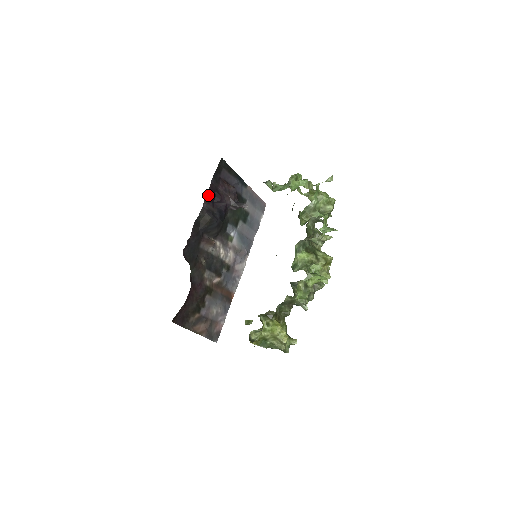
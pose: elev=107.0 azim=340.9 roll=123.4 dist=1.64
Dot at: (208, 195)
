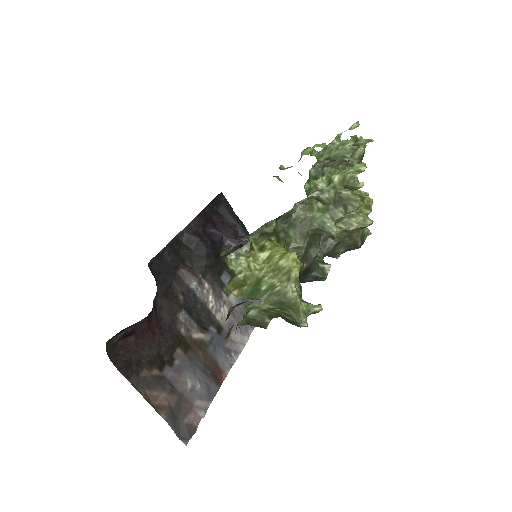
Dot at: (198, 217)
